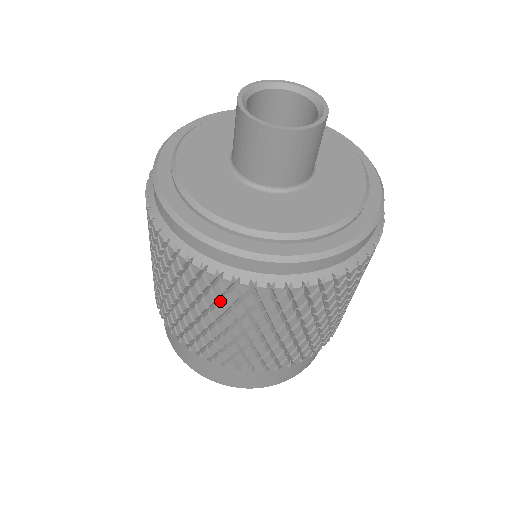
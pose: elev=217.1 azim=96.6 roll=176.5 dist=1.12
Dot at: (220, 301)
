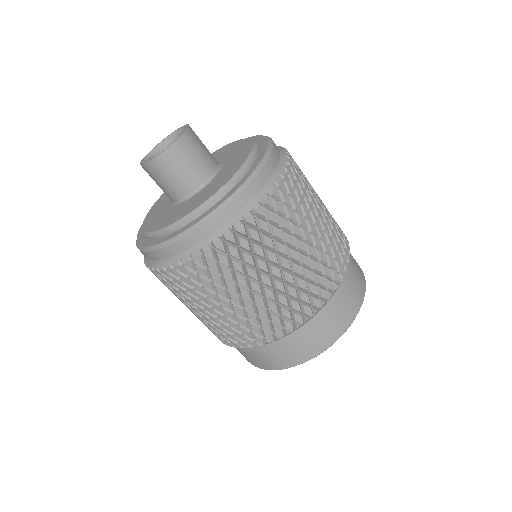
Dot at: (193, 286)
